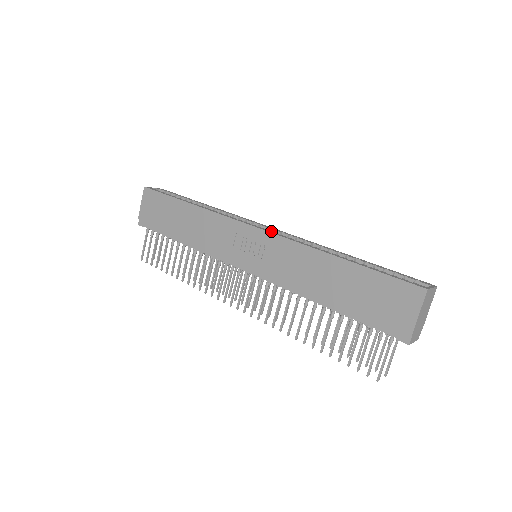
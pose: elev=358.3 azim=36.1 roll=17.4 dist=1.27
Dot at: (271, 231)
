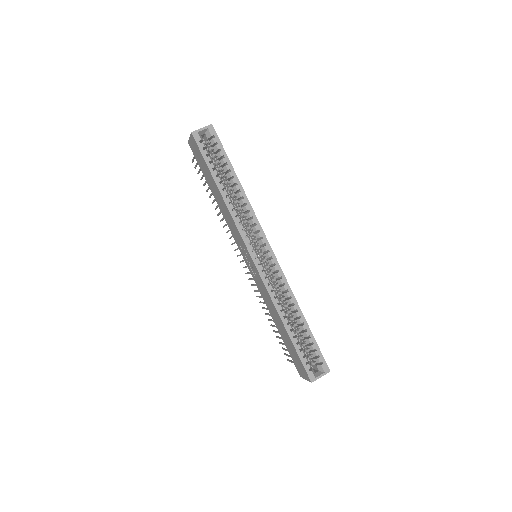
Dot at: occluded
